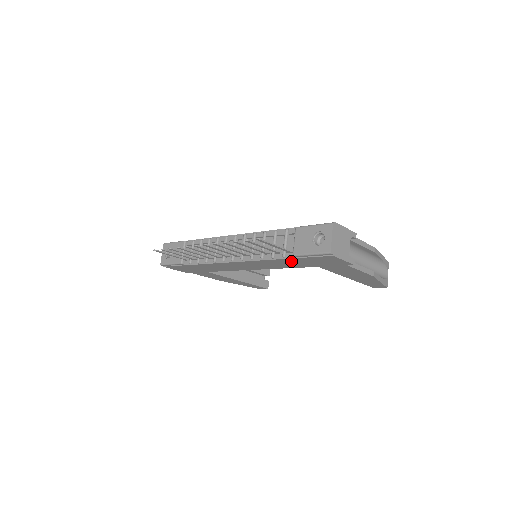
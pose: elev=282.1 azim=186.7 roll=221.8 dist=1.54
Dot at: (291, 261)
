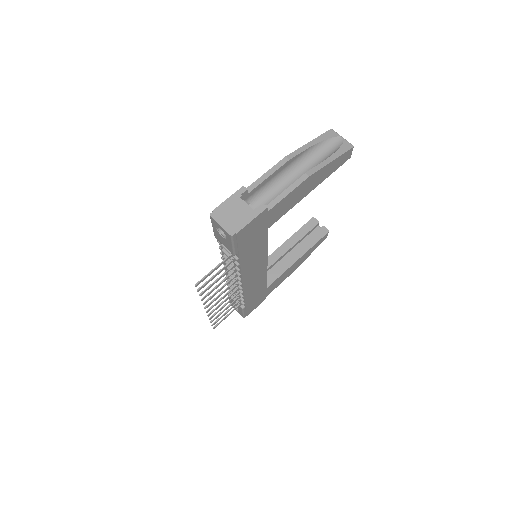
Dot at: (247, 252)
